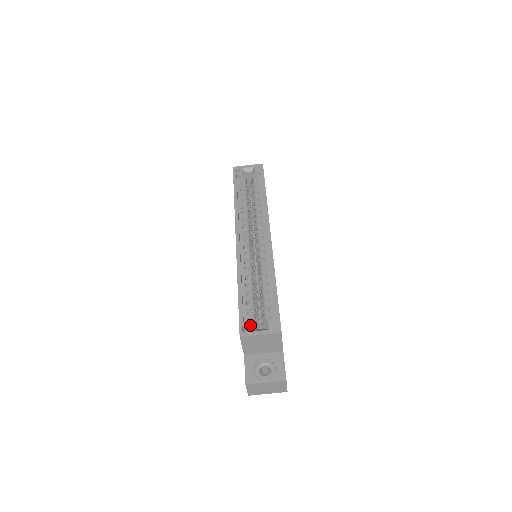
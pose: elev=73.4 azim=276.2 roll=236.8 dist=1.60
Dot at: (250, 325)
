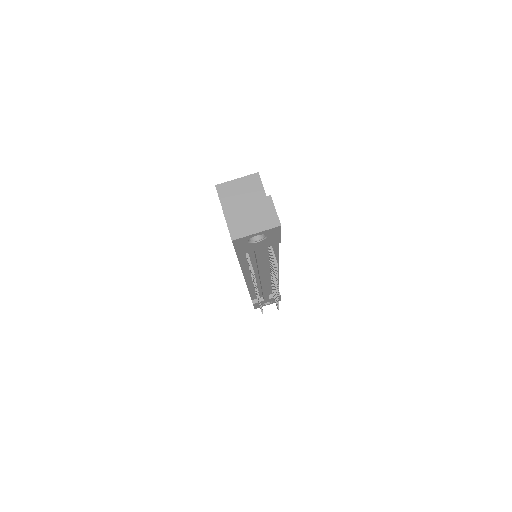
Dot at: occluded
